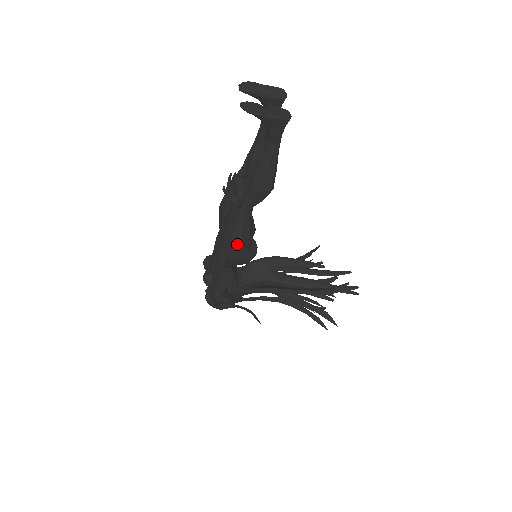
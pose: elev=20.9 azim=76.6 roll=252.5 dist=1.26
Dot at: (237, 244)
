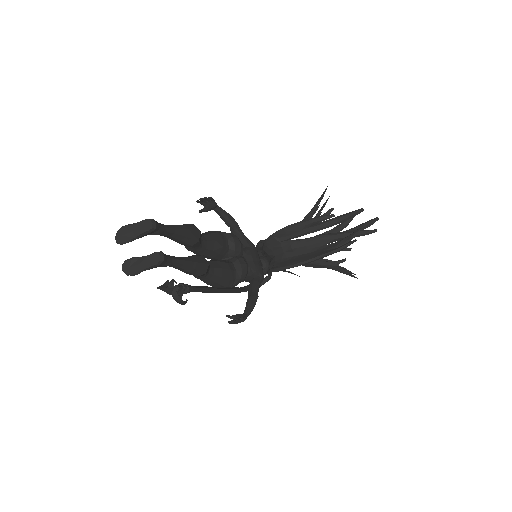
Dot at: (220, 286)
